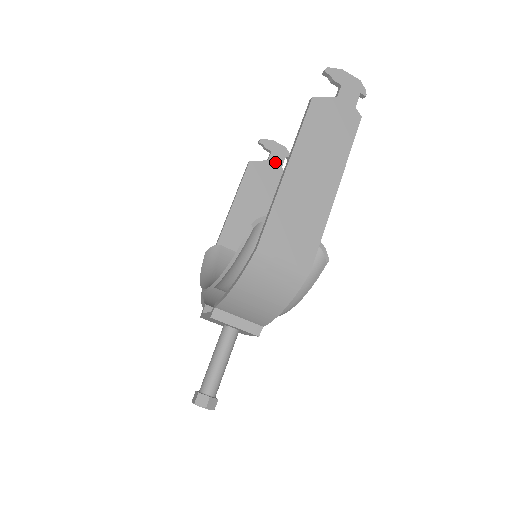
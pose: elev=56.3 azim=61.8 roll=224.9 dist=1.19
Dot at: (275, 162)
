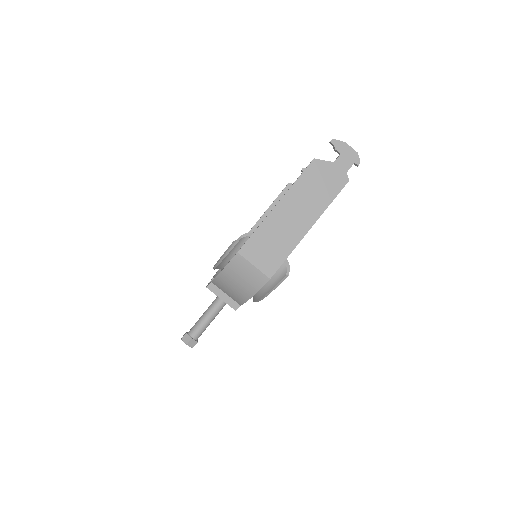
Dot at: occluded
